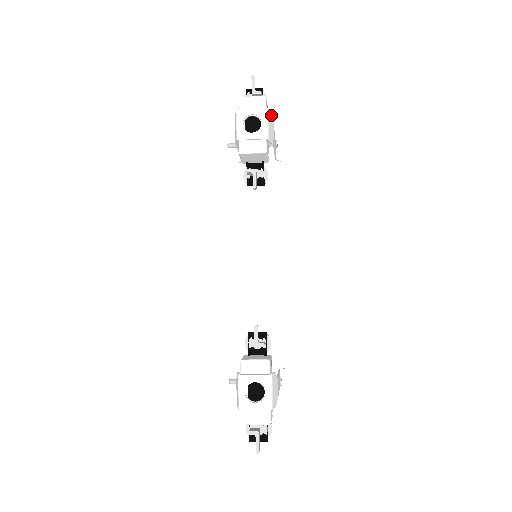
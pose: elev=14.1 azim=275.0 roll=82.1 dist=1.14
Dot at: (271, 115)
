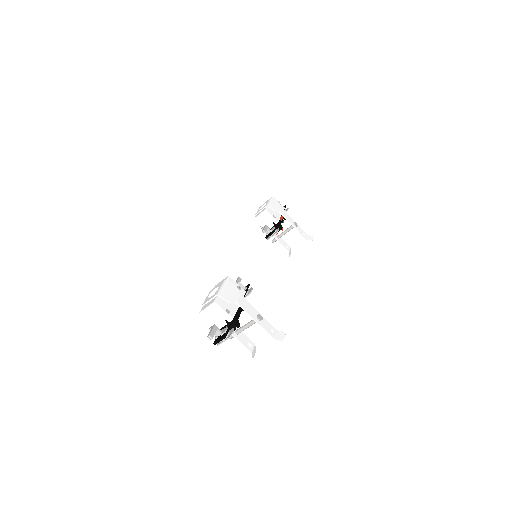
Dot at: (278, 203)
